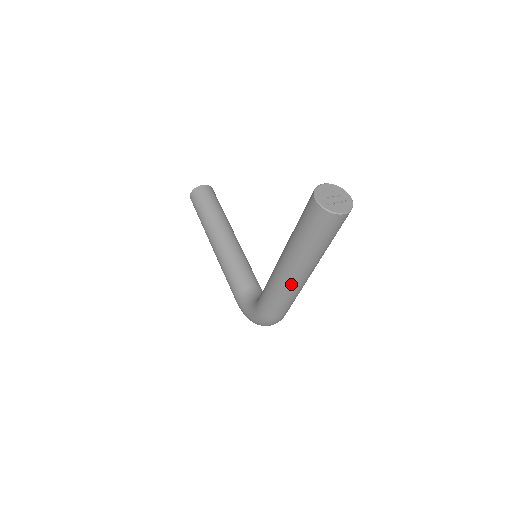
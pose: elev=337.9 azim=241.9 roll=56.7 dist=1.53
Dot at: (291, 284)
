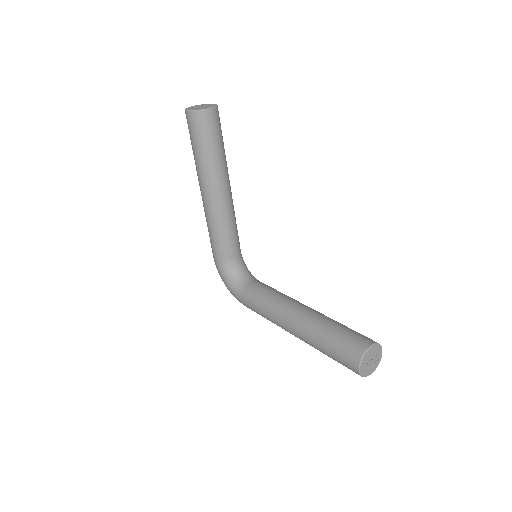
Dot at: occluded
